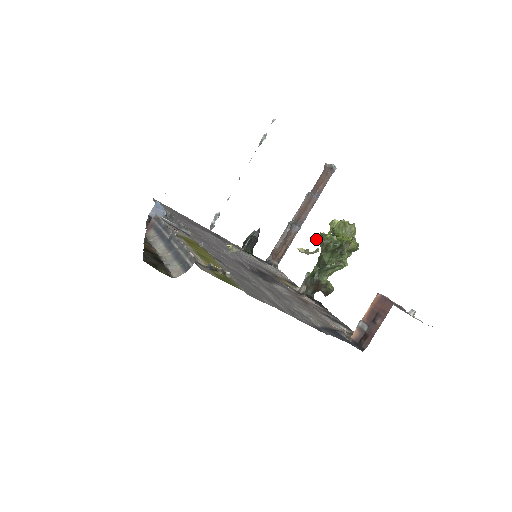
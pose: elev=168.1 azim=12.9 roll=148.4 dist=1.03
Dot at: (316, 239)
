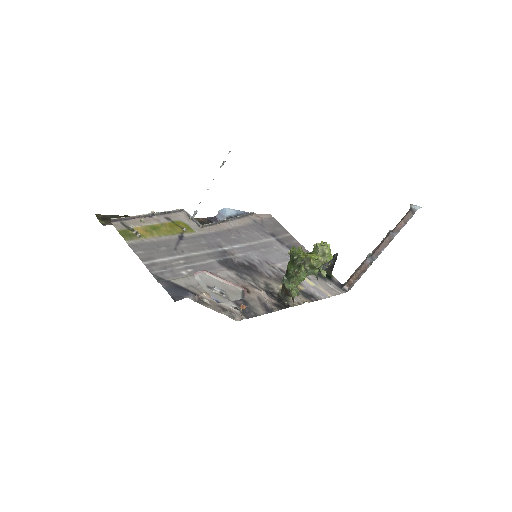
Dot at: occluded
